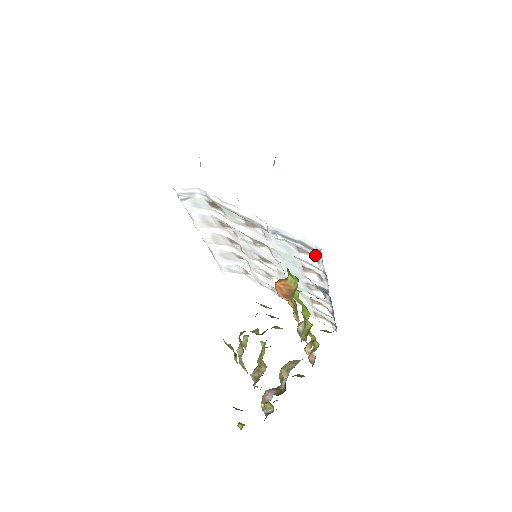
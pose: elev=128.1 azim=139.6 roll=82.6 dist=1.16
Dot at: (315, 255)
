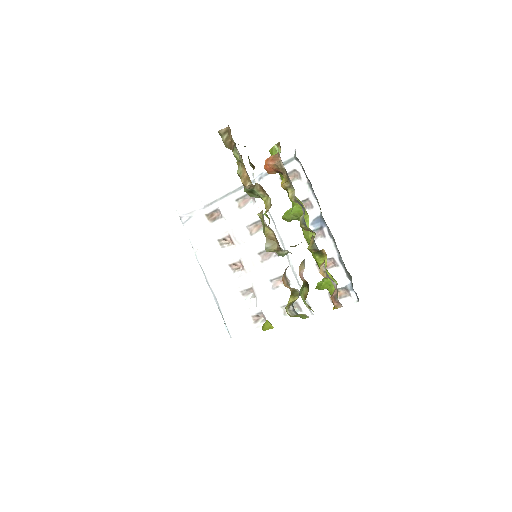
Dot at: (295, 167)
